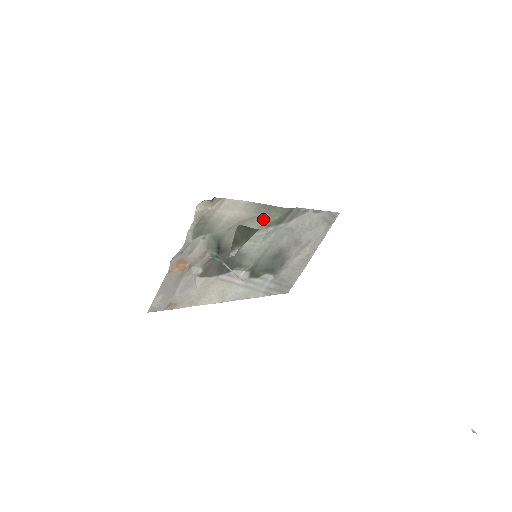
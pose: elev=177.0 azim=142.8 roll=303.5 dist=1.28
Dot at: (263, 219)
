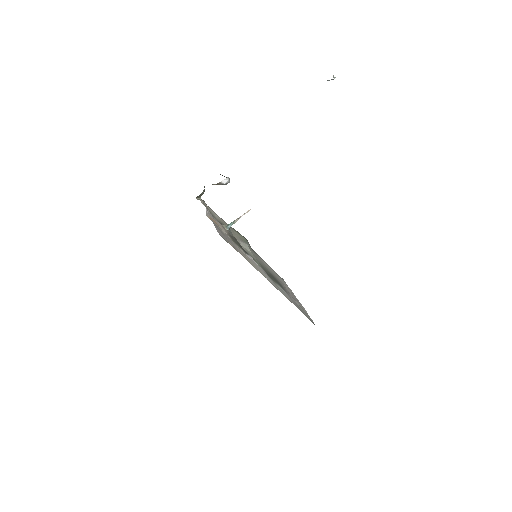
Dot at: (237, 235)
